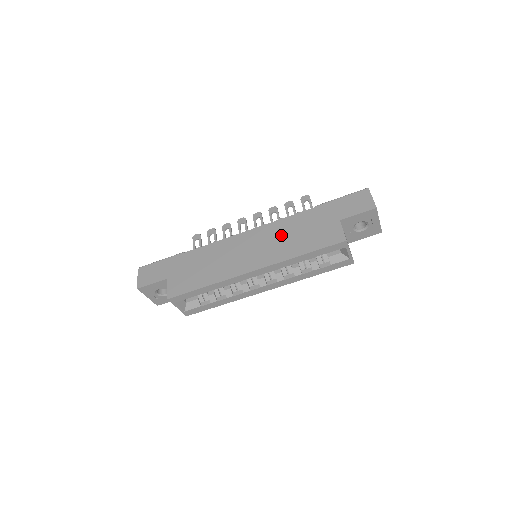
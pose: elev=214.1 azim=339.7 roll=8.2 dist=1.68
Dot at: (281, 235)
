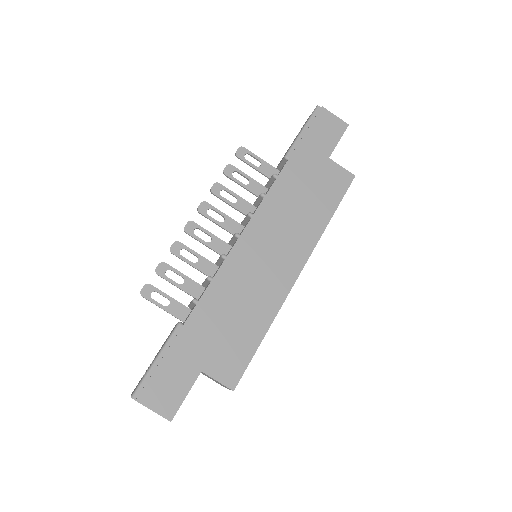
Dot at: (287, 213)
